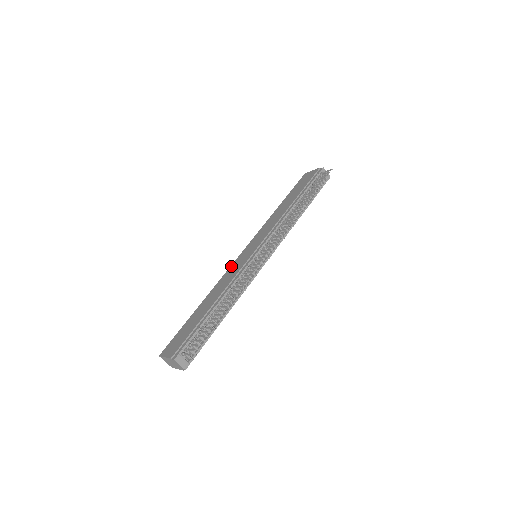
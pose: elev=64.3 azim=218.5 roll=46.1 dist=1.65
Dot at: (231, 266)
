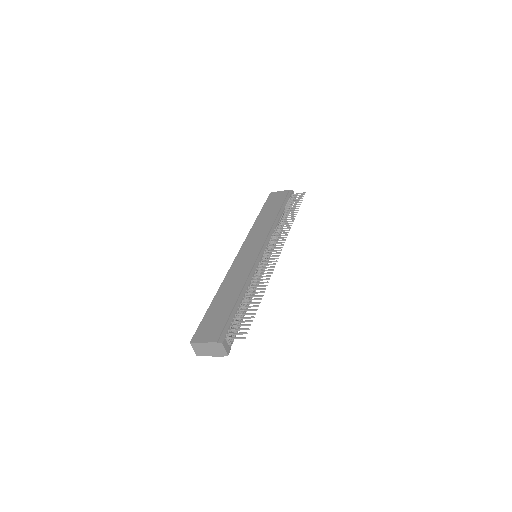
Dot at: (234, 262)
